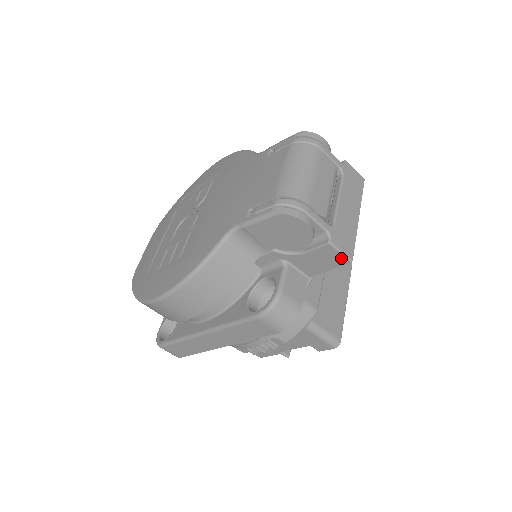
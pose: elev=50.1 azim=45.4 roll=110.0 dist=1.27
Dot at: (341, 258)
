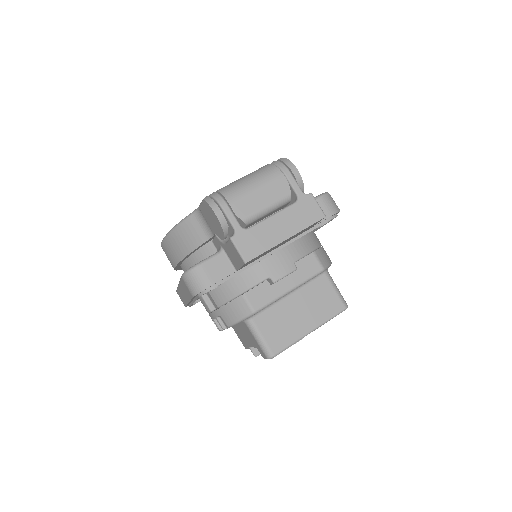
Dot at: (240, 257)
